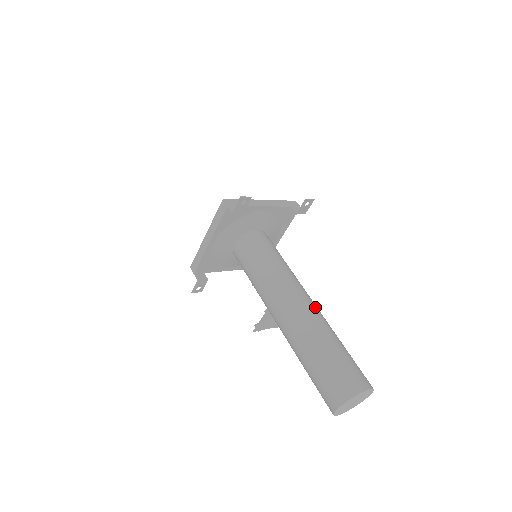
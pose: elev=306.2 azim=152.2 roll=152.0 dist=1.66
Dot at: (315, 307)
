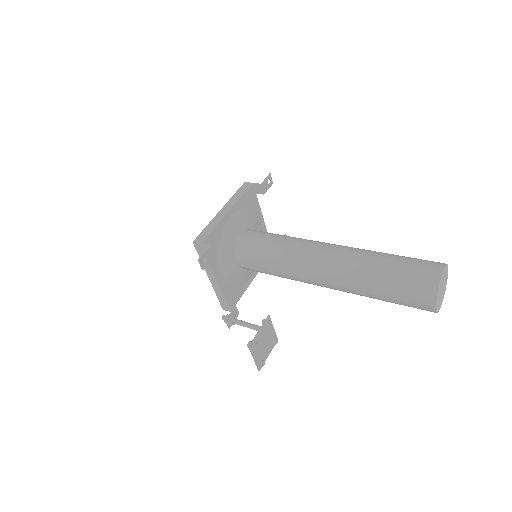
Dot at: occluded
